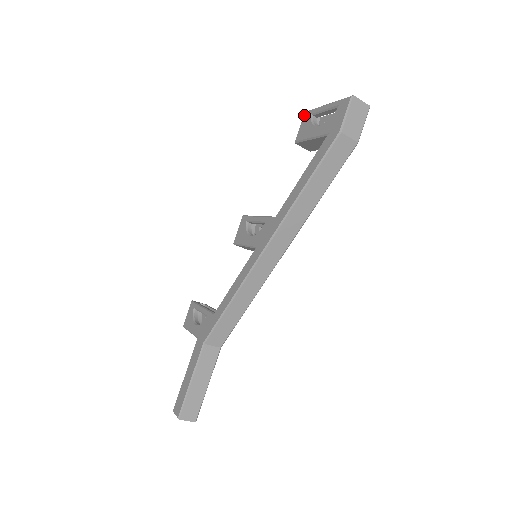
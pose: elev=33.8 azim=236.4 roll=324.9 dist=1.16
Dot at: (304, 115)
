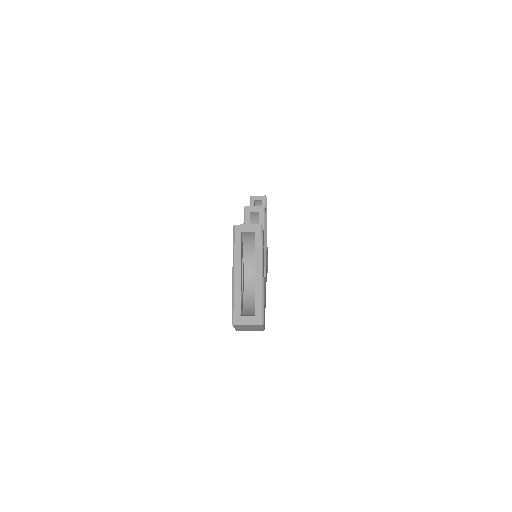
Dot at: (233, 230)
